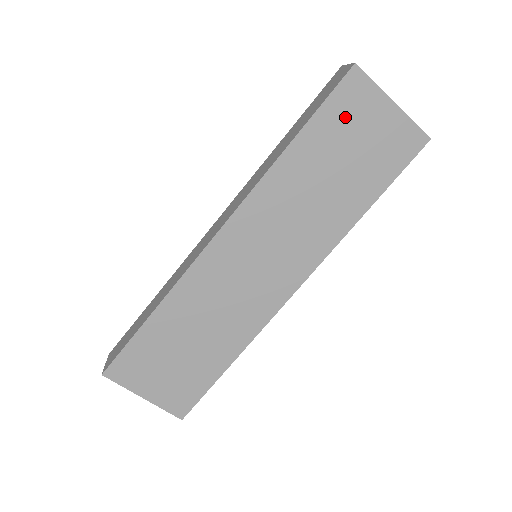
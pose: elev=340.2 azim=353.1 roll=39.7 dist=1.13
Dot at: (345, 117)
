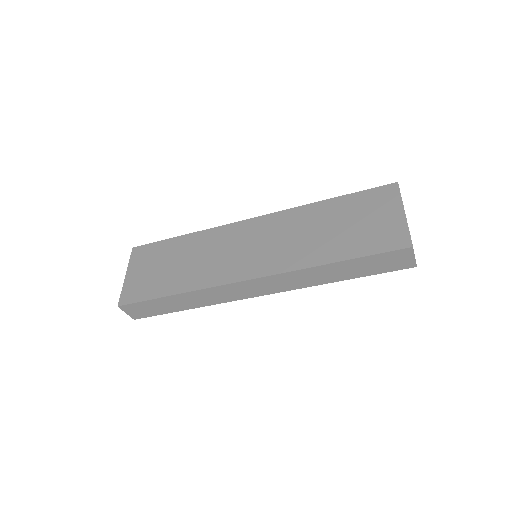
Dot at: (369, 204)
